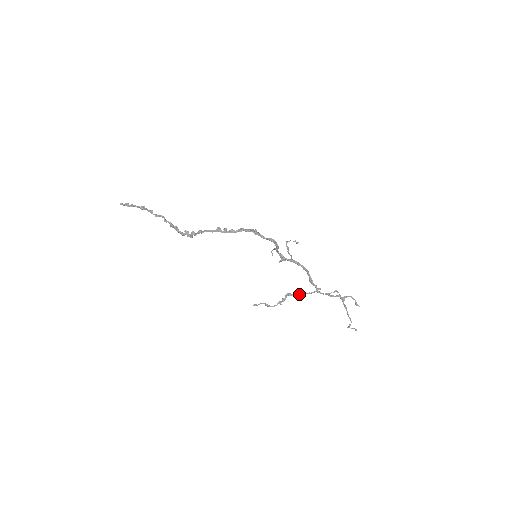
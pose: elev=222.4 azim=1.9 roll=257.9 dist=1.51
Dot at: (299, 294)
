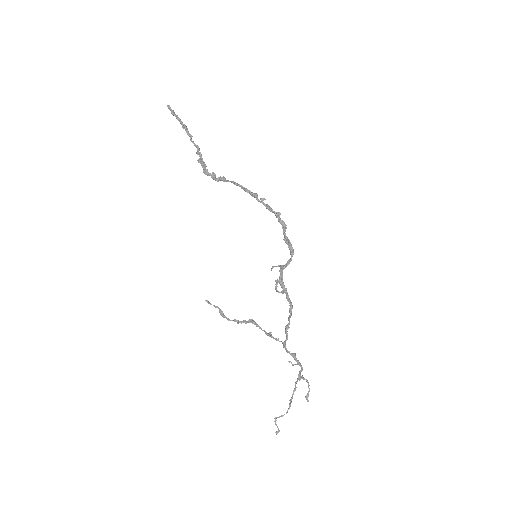
Dot at: occluded
